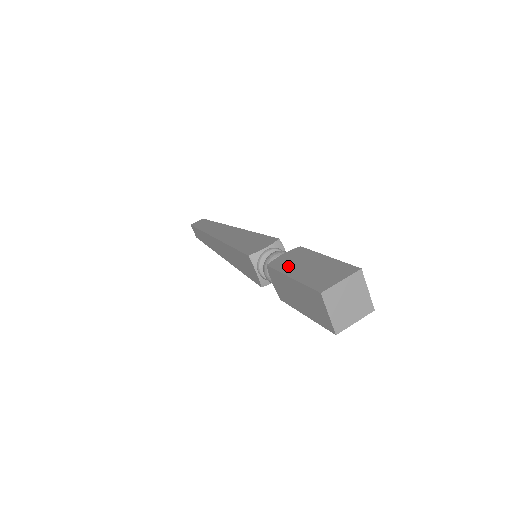
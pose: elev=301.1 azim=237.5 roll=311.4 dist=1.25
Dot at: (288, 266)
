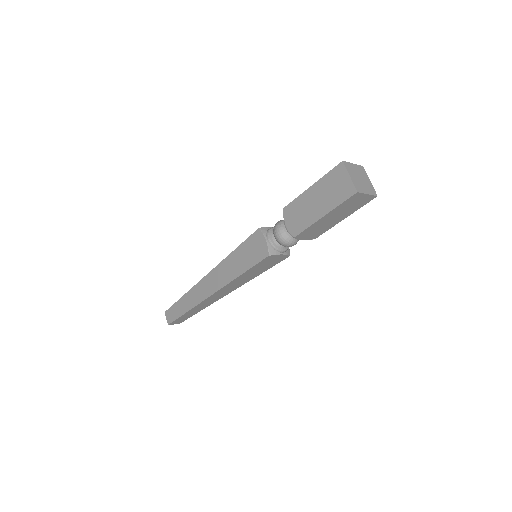
Dot at: occluded
